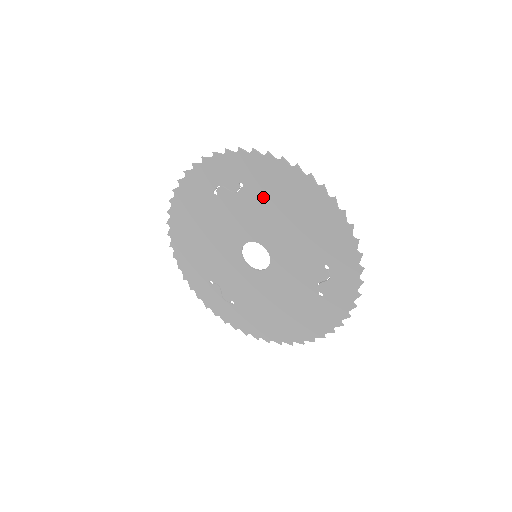
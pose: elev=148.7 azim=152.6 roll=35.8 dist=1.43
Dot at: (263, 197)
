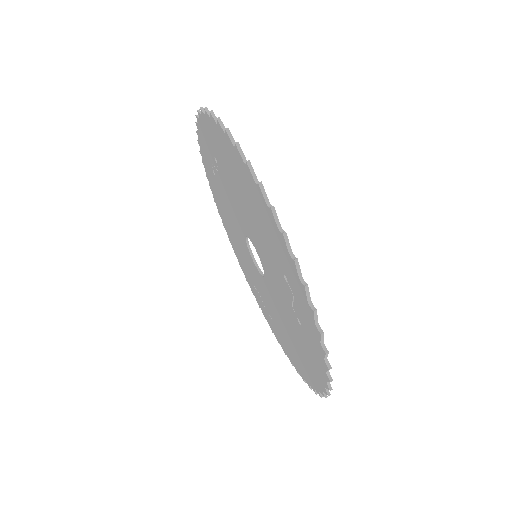
Dot at: (226, 173)
